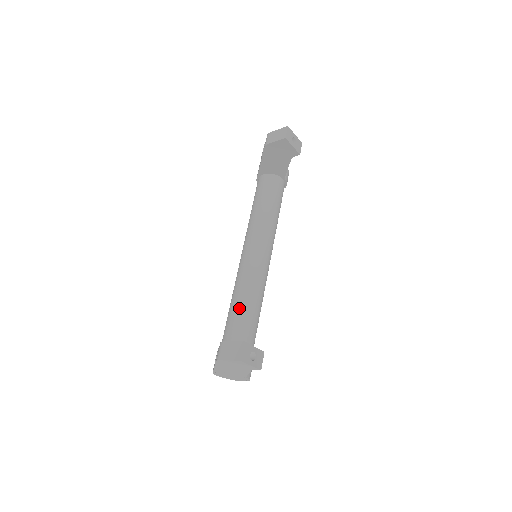
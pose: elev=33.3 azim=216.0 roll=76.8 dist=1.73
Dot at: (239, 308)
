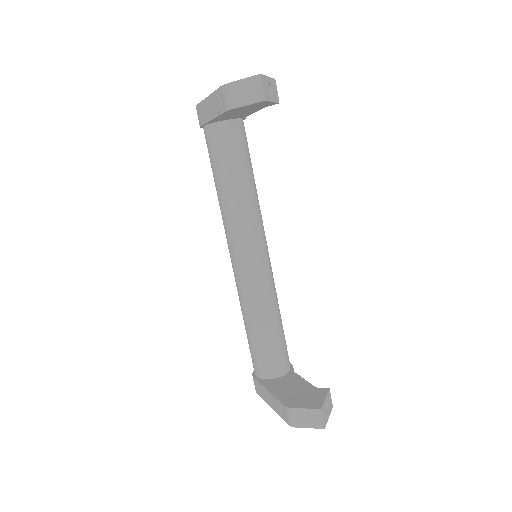
Dot at: (262, 326)
